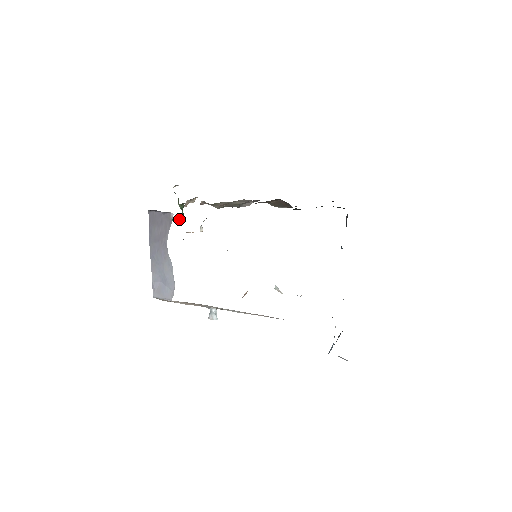
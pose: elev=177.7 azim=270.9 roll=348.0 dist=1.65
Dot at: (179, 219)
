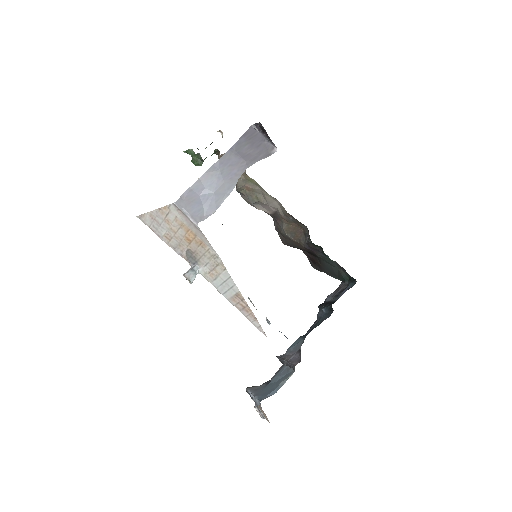
Dot at: (200, 160)
